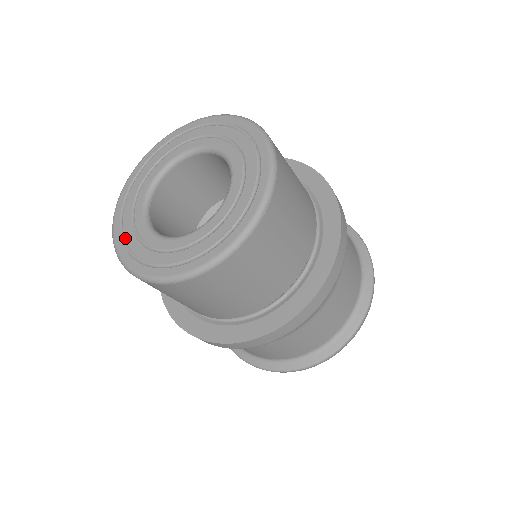
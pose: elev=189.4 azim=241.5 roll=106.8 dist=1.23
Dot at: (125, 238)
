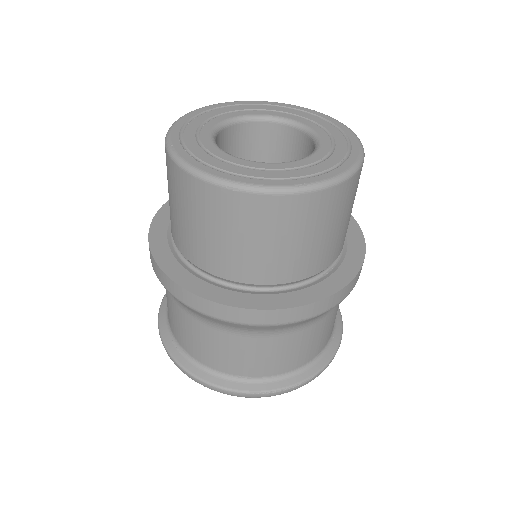
Dot at: (194, 154)
